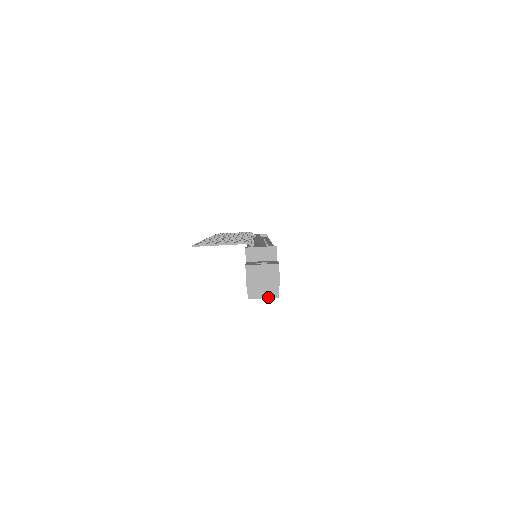
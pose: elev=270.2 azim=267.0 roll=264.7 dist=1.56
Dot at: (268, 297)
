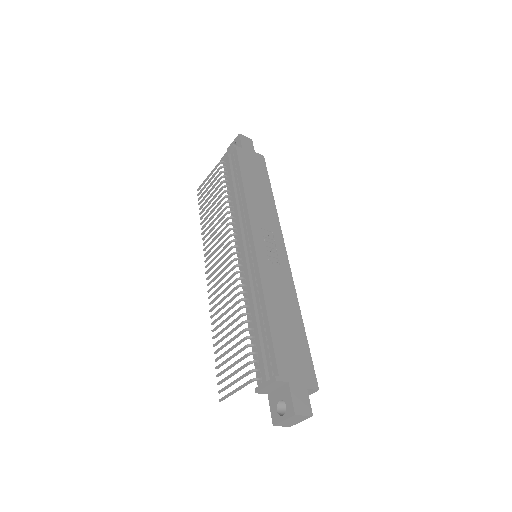
Dot at: (310, 394)
